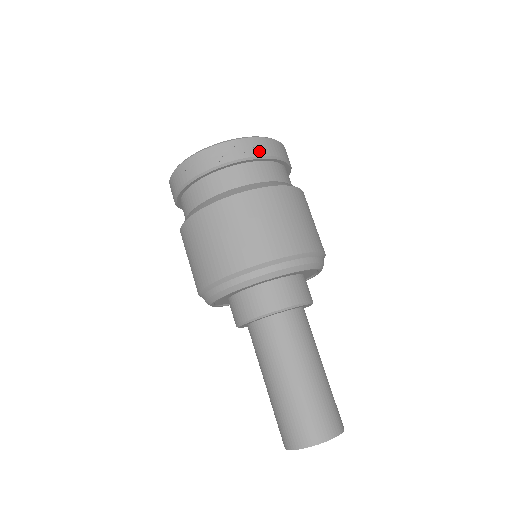
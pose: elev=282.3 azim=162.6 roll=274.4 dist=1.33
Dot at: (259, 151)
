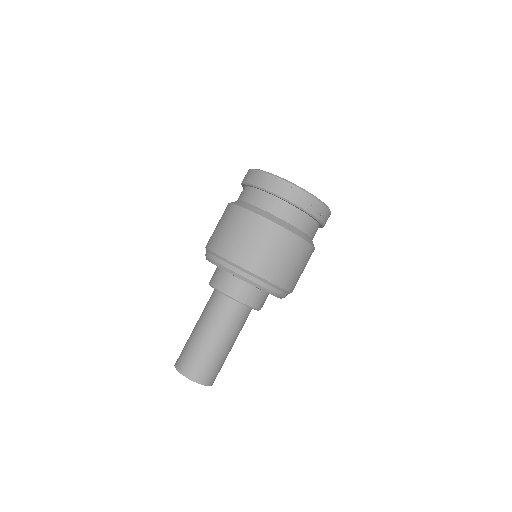
Dot at: (322, 217)
